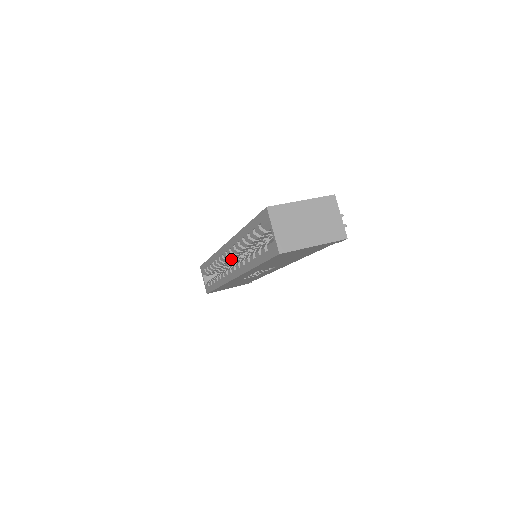
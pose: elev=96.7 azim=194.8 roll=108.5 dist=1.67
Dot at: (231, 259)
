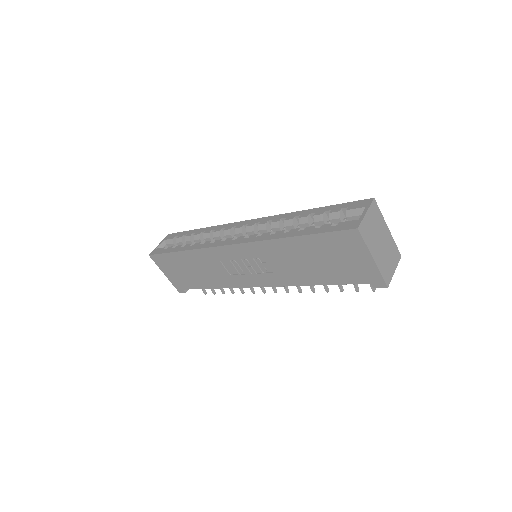
Dot at: occluded
